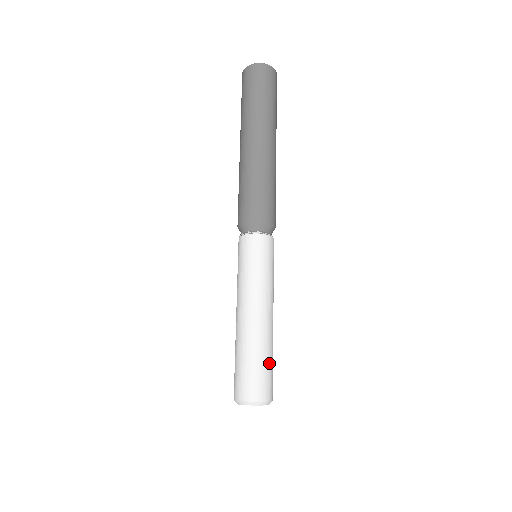
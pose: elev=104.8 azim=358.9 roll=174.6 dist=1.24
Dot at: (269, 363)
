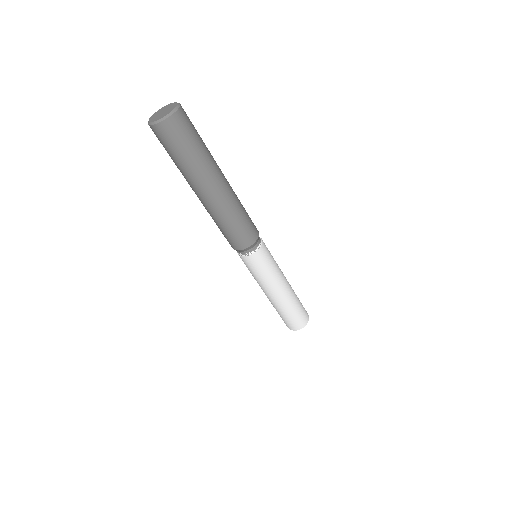
Dot at: (299, 300)
